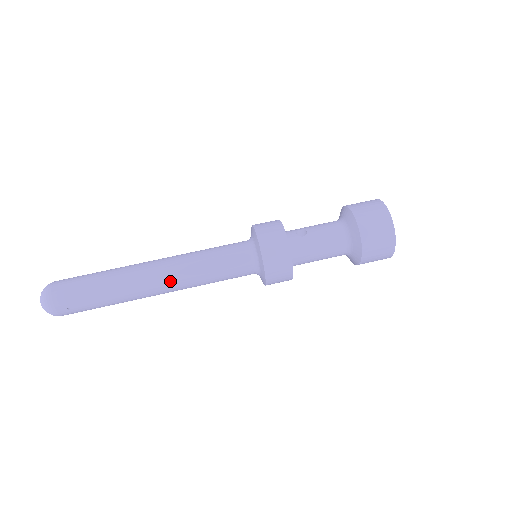
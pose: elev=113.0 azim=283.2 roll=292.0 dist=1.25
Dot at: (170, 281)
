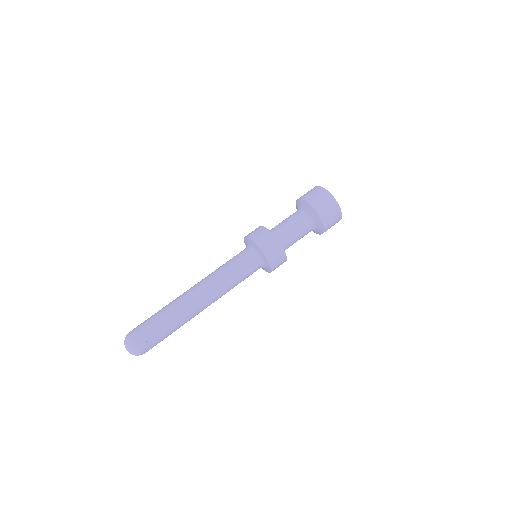
Dot at: (206, 292)
